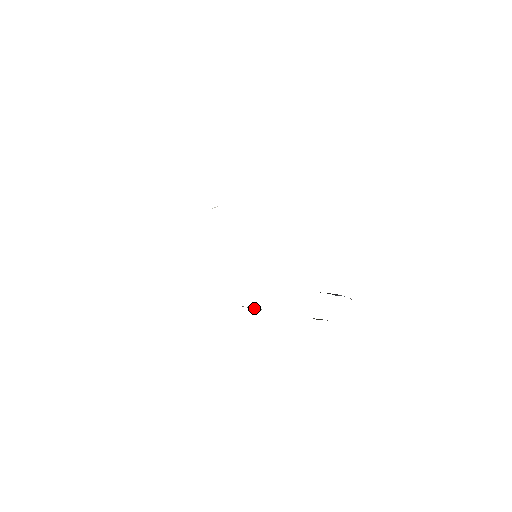
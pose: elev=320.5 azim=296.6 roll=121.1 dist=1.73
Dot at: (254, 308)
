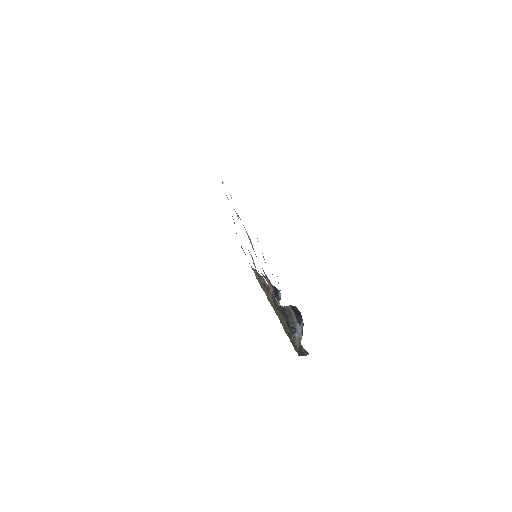
Dot at: occluded
